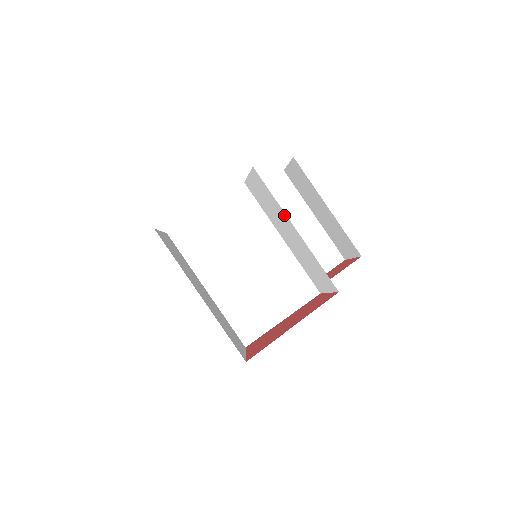
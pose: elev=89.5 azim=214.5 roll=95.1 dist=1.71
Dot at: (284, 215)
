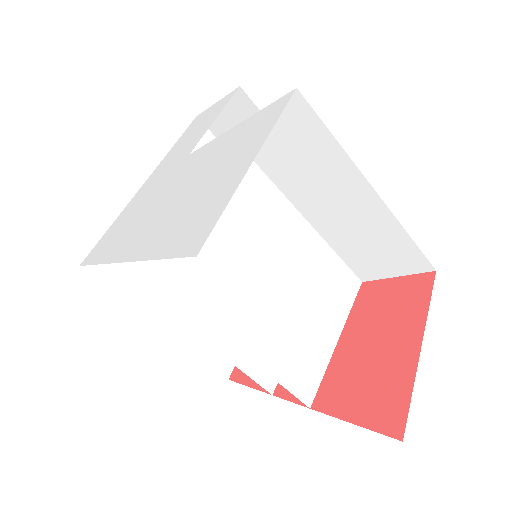
Dot at: (350, 171)
